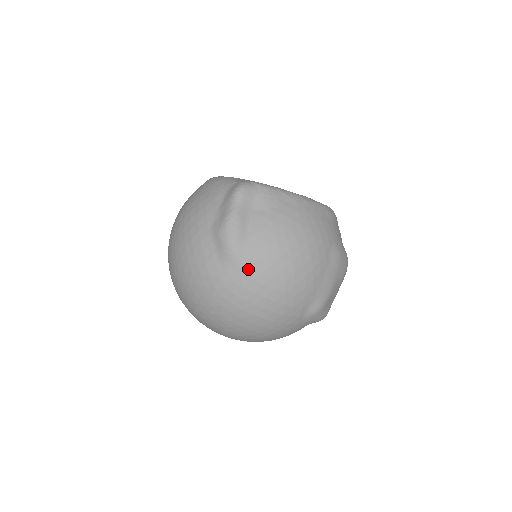
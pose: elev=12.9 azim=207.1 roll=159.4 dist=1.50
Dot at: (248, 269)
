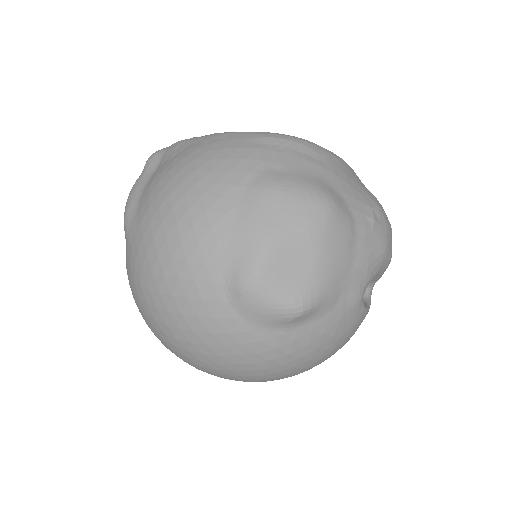
Dot at: (134, 239)
